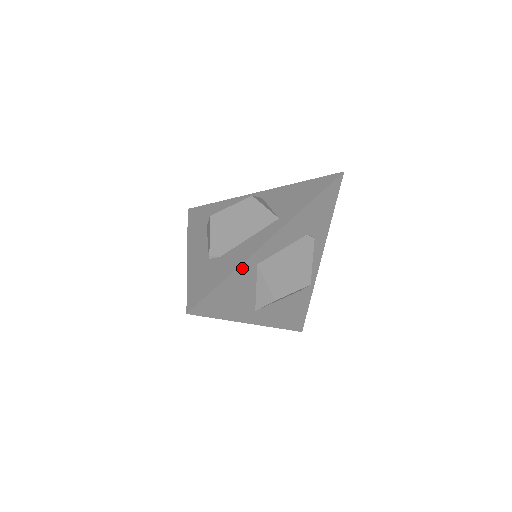
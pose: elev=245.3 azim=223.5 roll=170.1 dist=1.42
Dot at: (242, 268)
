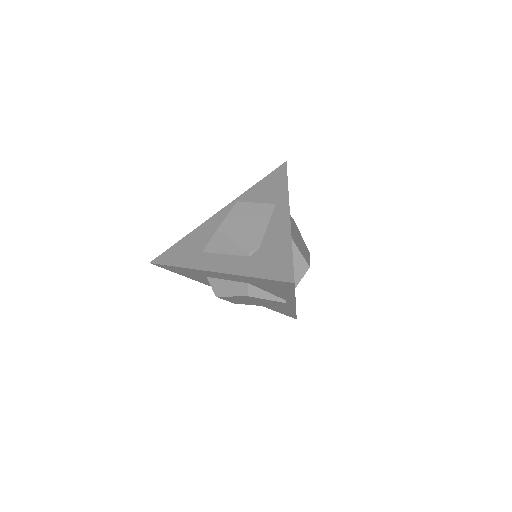
Dot at: occluded
